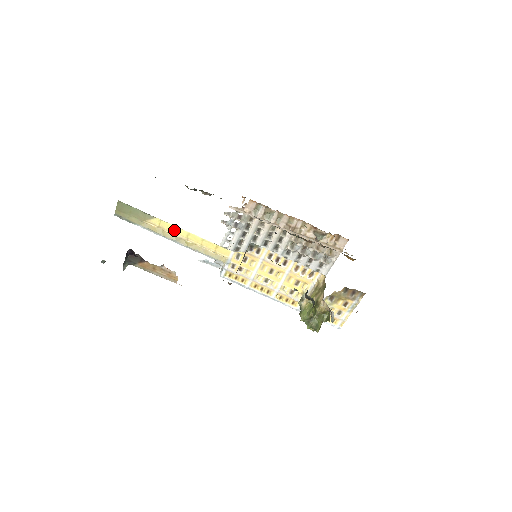
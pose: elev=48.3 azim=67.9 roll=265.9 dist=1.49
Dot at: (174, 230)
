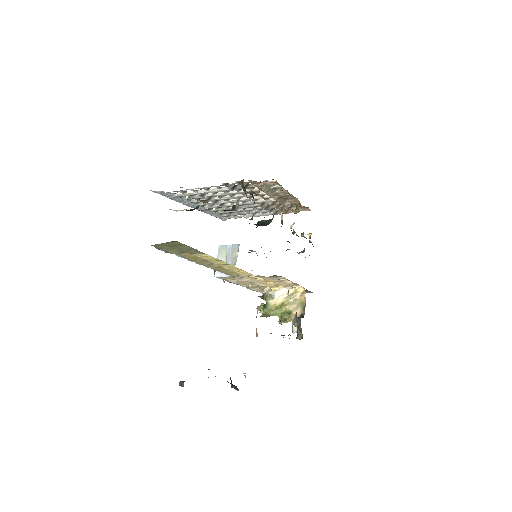
Dot at: (215, 261)
